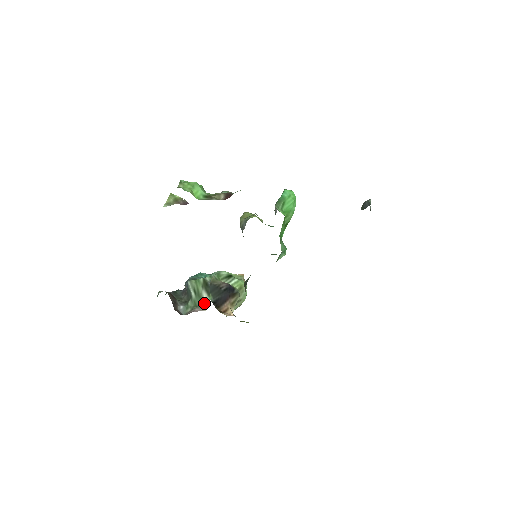
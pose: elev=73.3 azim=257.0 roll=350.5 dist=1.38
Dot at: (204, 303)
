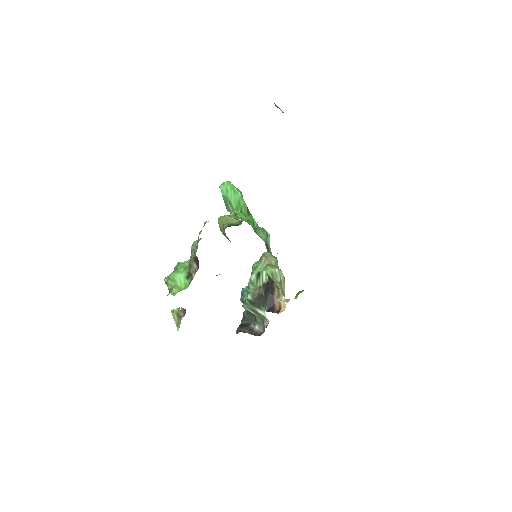
Dot at: (264, 317)
